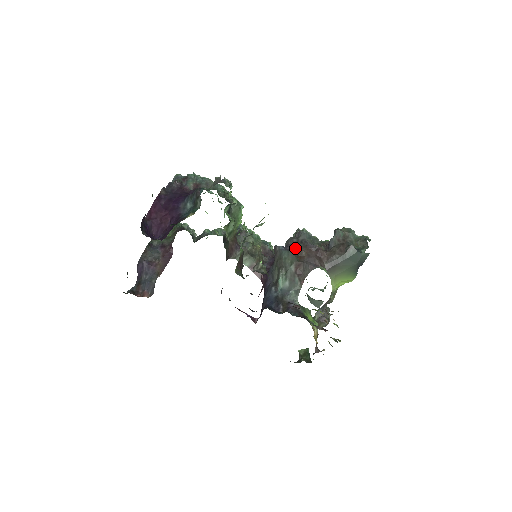
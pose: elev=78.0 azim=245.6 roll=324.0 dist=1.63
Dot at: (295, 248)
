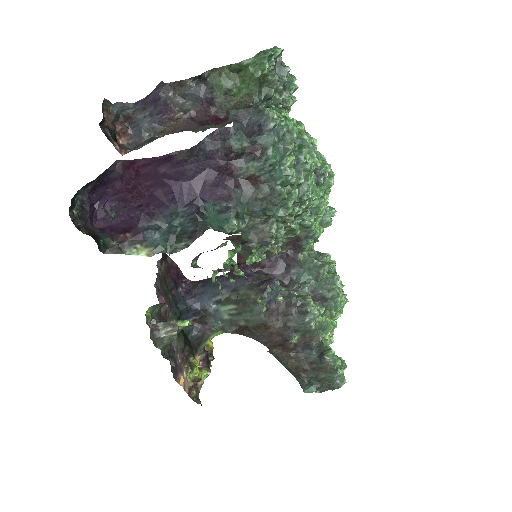
Dot at: (271, 319)
